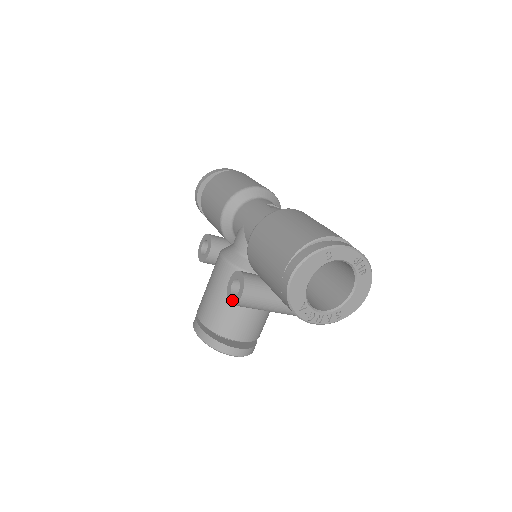
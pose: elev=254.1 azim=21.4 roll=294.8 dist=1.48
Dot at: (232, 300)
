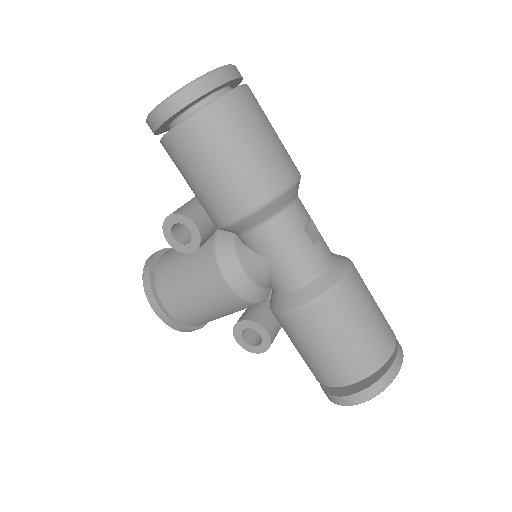
Dot at: (243, 344)
